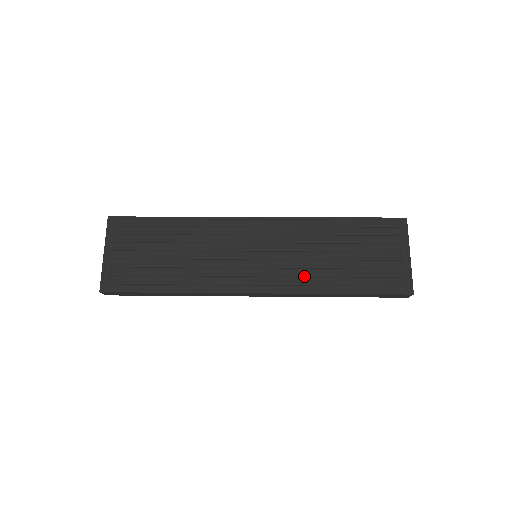
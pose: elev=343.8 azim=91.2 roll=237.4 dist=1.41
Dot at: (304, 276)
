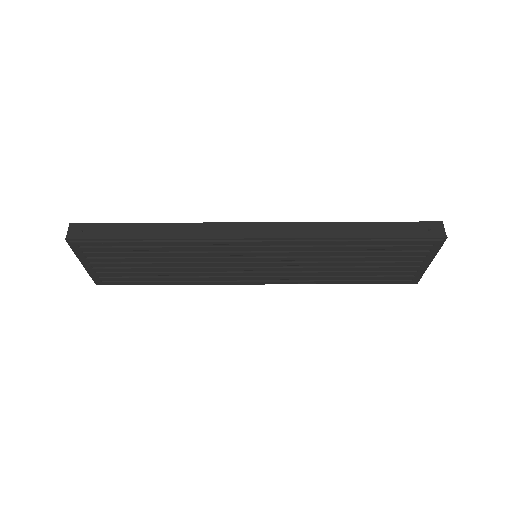
Dot at: occluded
